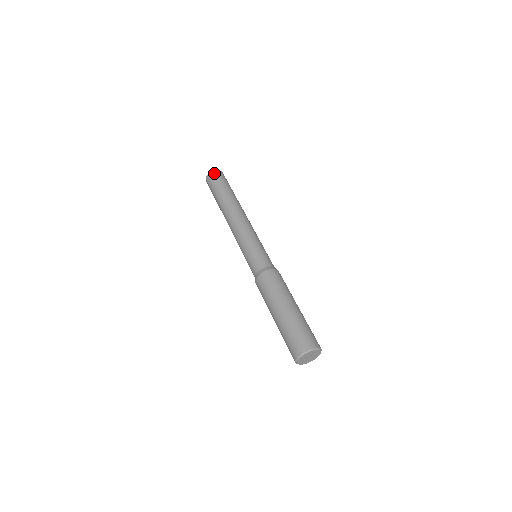
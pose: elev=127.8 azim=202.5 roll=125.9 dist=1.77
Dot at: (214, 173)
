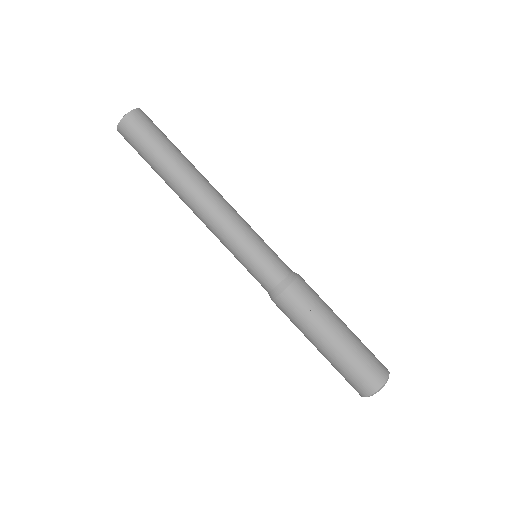
Dot at: (140, 114)
